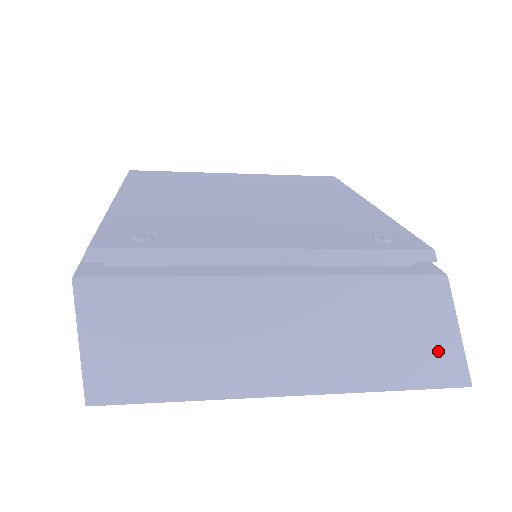
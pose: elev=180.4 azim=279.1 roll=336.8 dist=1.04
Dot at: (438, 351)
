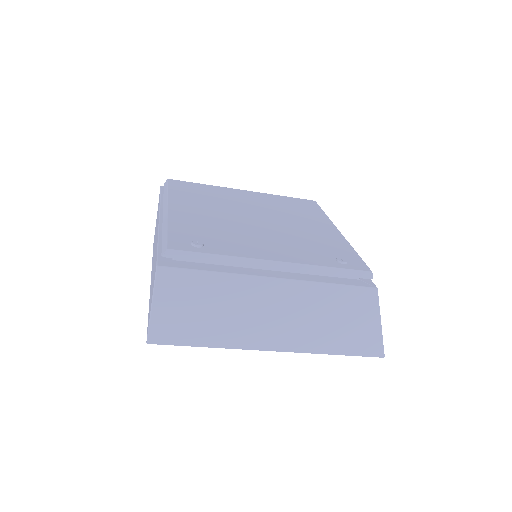
Dot at: (366, 333)
